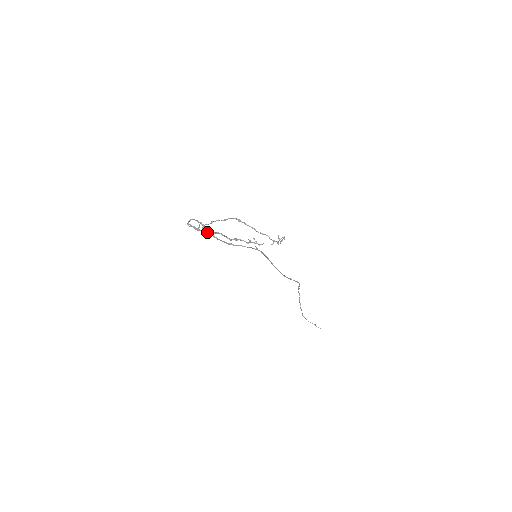
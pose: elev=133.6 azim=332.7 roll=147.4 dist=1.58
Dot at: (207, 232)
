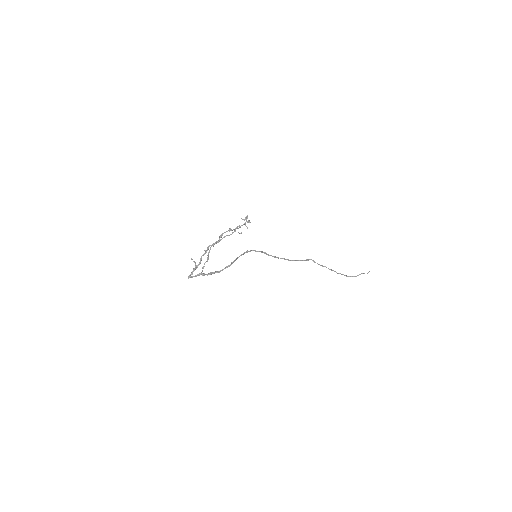
Dot at: (209, 274)
